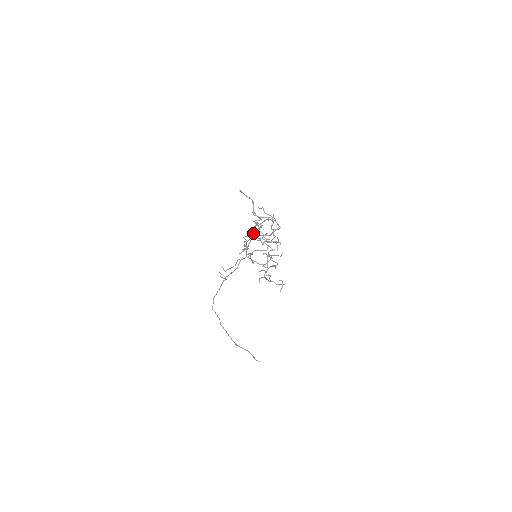
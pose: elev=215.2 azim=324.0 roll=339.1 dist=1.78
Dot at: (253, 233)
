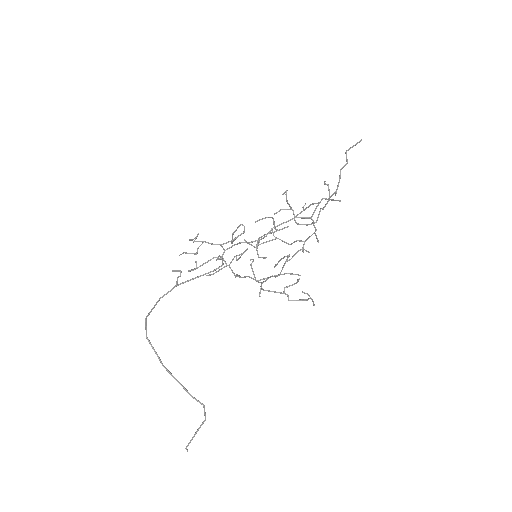
Dot at: (238, 227)
